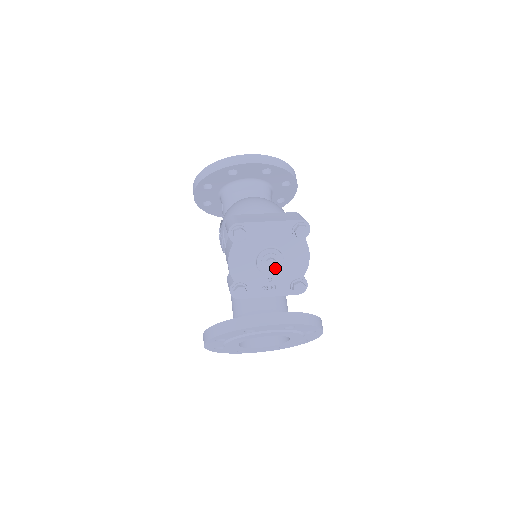
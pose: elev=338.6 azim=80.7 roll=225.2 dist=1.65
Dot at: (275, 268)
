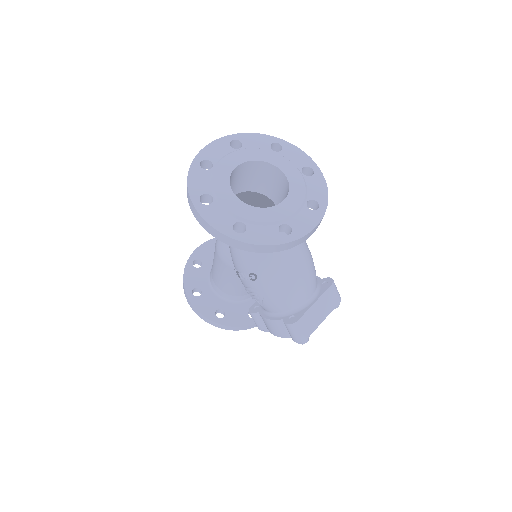
Dot at: occluded
